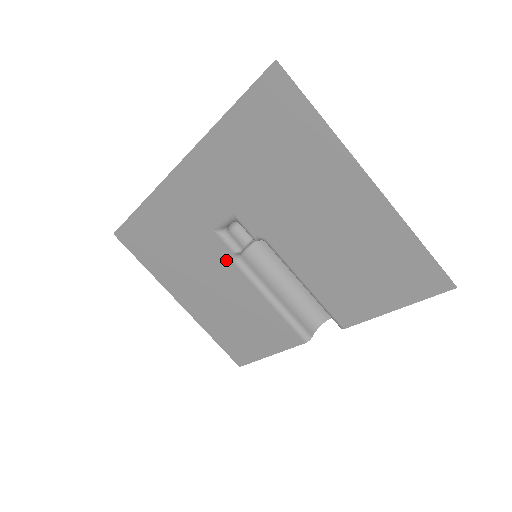
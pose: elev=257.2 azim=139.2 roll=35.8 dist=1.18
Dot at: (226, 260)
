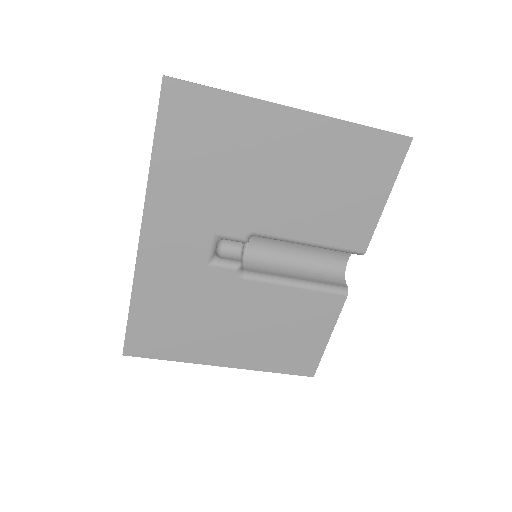
Dot at: (235, 283)
